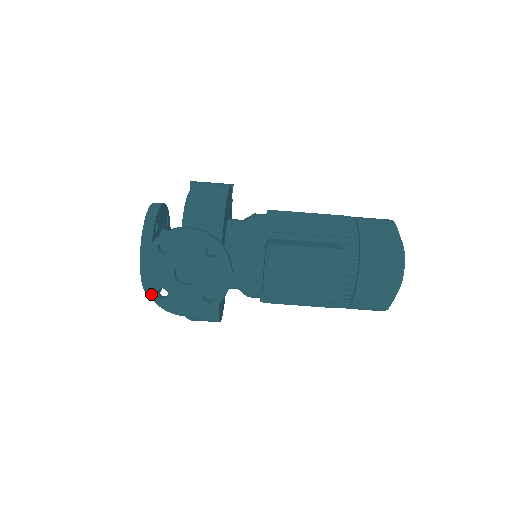
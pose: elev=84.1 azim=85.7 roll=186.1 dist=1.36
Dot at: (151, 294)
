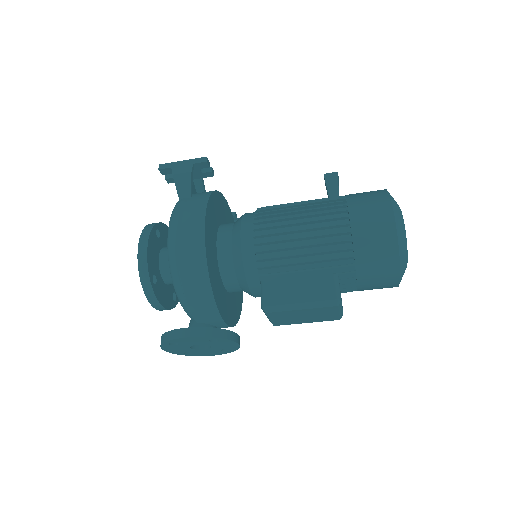
Dot at: (180, 354)
